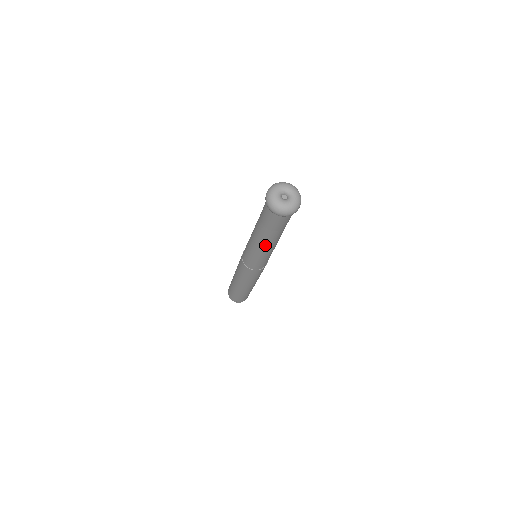
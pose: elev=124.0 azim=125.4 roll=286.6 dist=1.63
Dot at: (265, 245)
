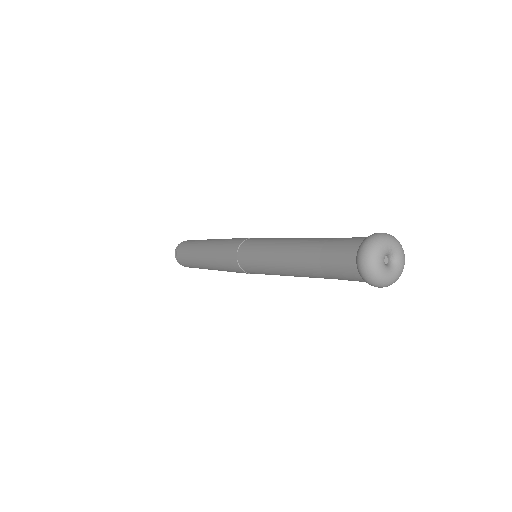
Dot at: occluded
